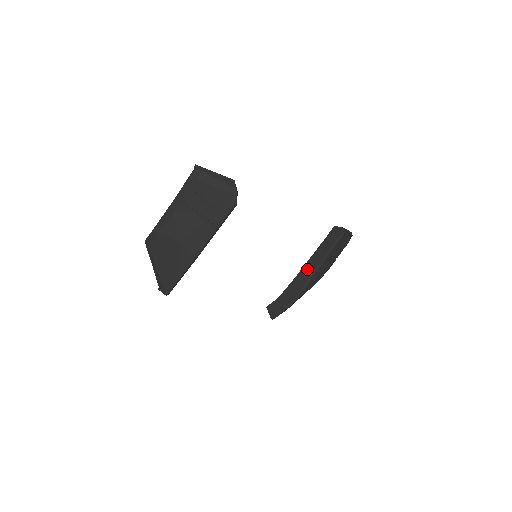
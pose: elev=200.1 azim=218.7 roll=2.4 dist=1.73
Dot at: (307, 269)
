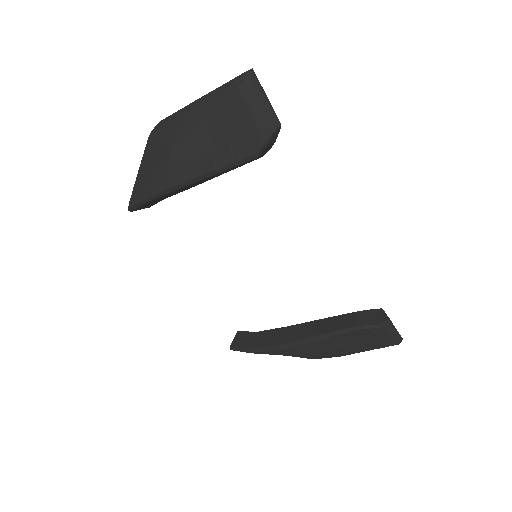
Dot at: (306, 328)
